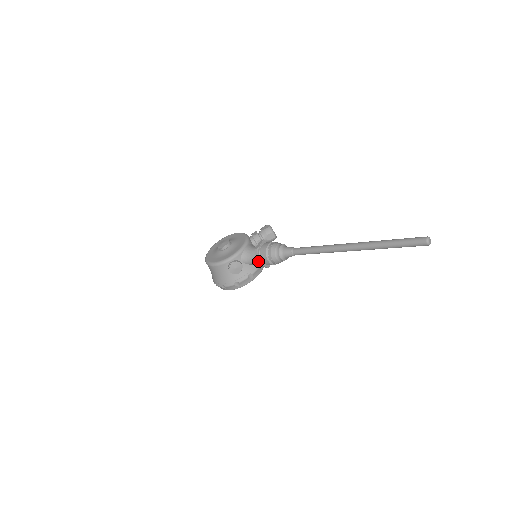
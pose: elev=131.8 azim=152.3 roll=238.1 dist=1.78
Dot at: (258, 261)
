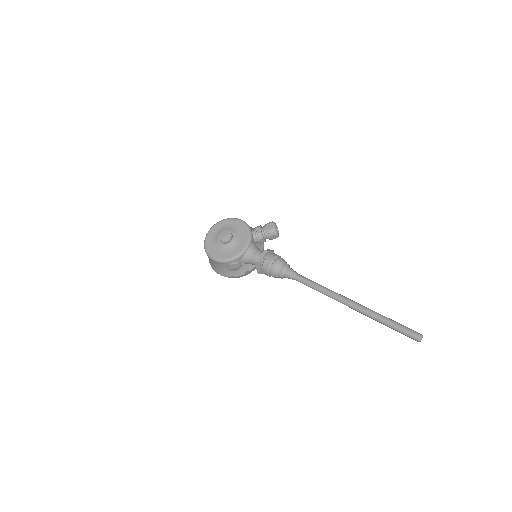
Dot at: (258, 272)
